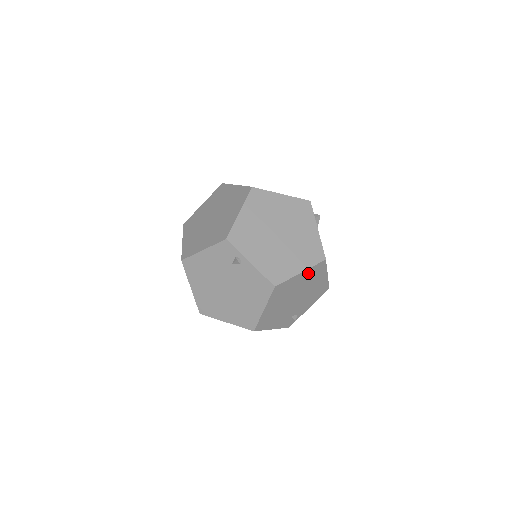
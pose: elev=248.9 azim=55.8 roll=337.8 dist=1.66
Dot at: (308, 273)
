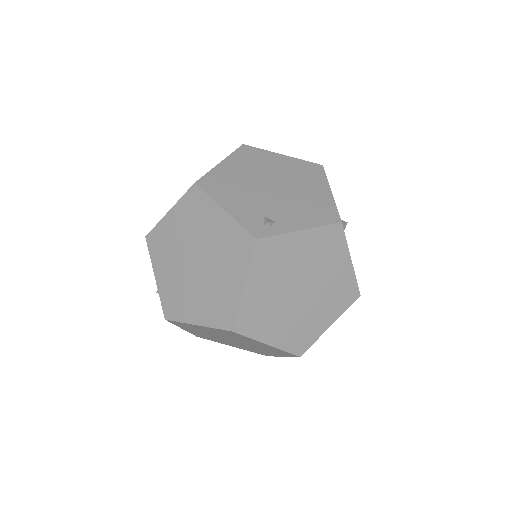
Dot at: (294, 164)
